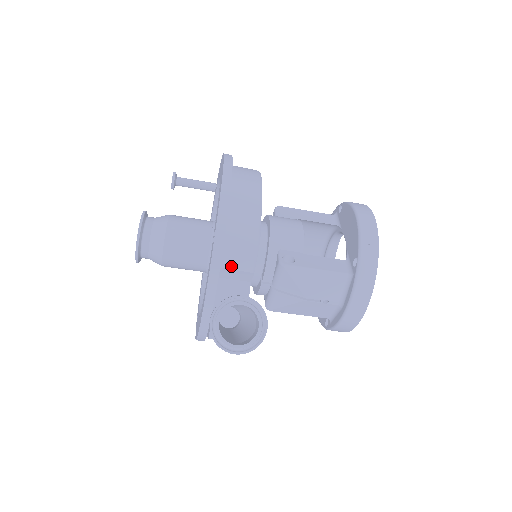
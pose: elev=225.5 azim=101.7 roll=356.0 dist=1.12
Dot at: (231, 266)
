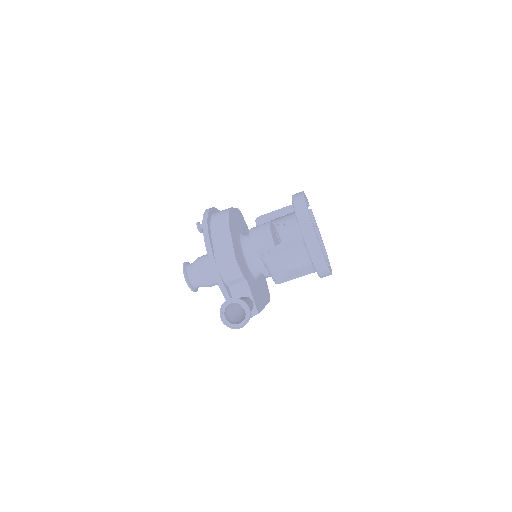
Dot at: (229, 279)
